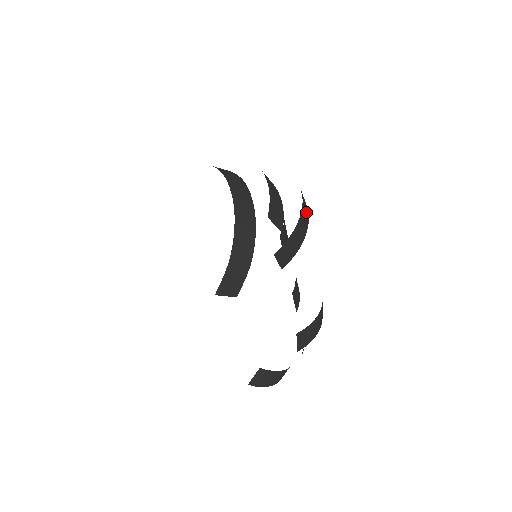
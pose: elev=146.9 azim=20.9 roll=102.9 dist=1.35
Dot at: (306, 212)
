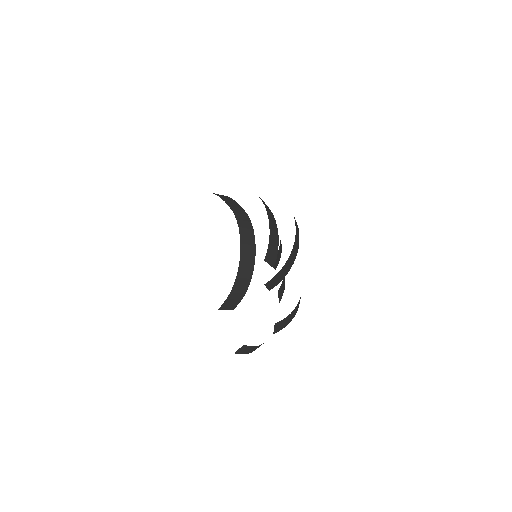
Dot at: (296, 247)
